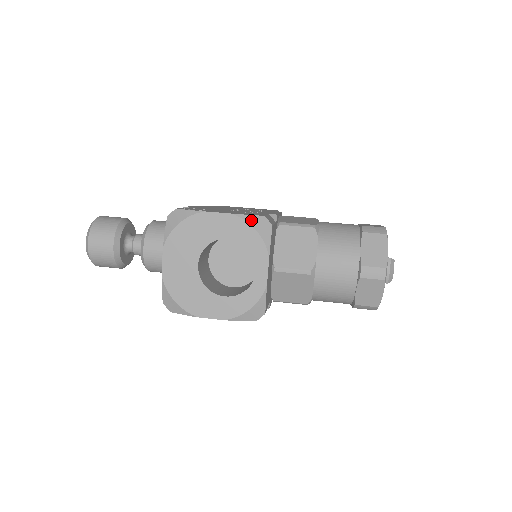
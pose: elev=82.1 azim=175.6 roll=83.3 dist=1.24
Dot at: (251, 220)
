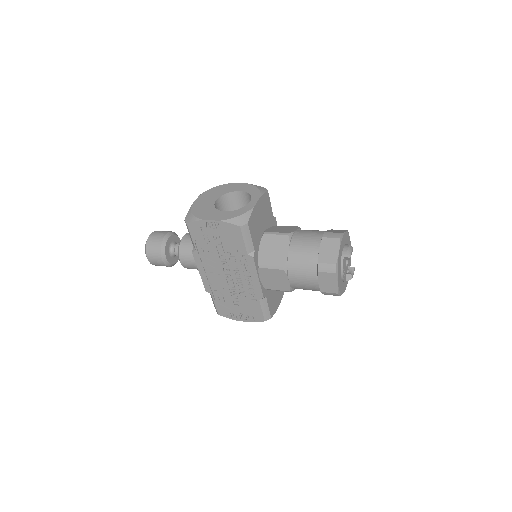
Dot at: (256, 186)
